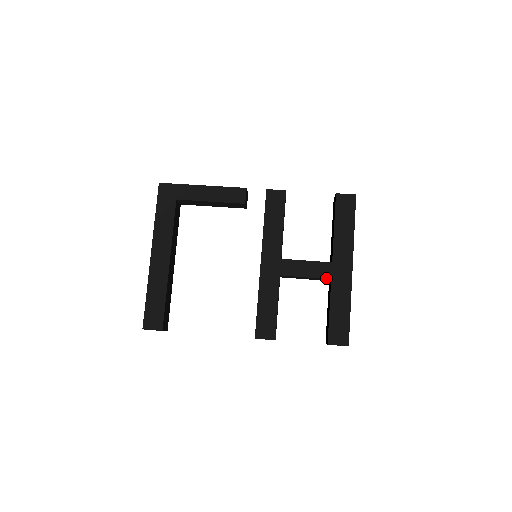
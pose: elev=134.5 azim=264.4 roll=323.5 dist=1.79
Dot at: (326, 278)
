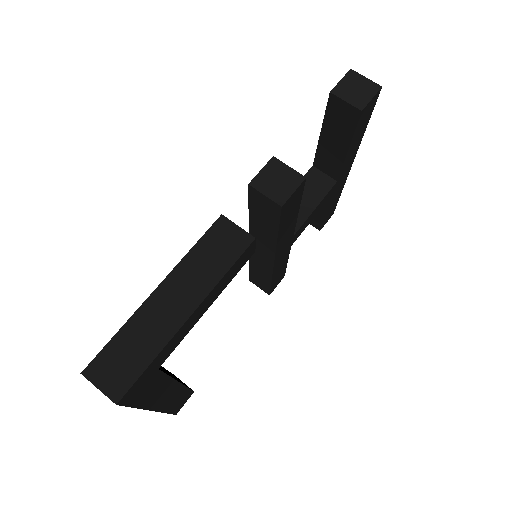
Dot at: occluded
